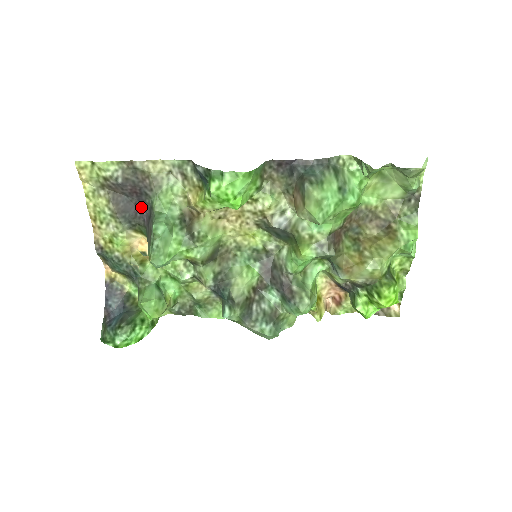
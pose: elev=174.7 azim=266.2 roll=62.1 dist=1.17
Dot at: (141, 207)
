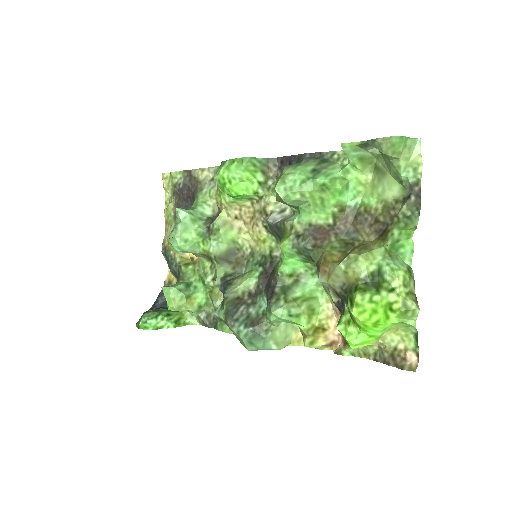
Dot at: occluded
